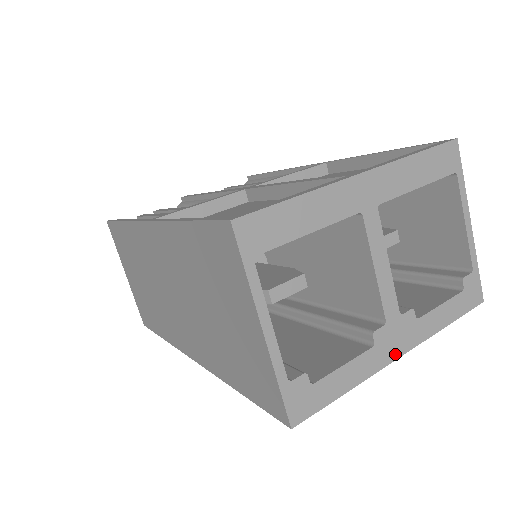
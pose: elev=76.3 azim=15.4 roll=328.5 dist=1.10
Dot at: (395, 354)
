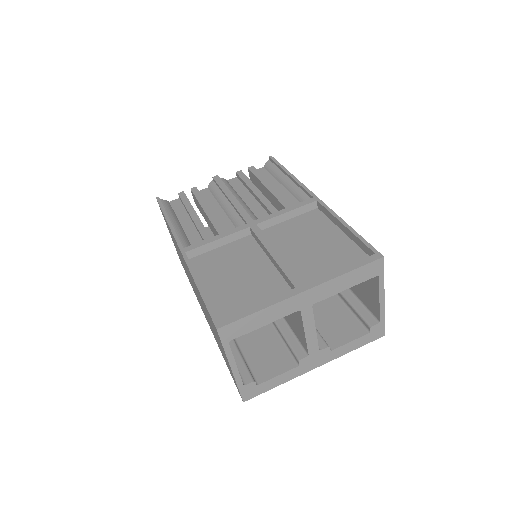
Dot at: (312, 367)
